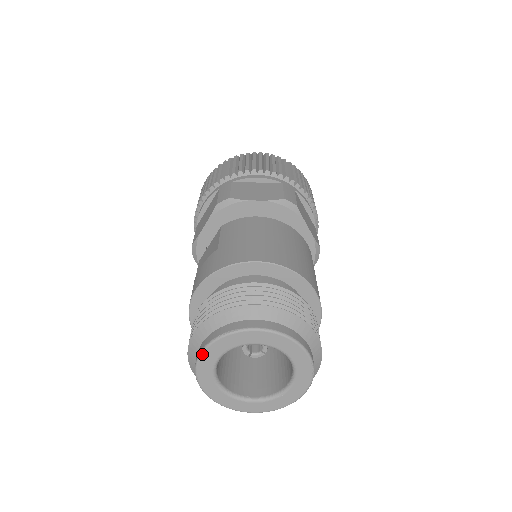
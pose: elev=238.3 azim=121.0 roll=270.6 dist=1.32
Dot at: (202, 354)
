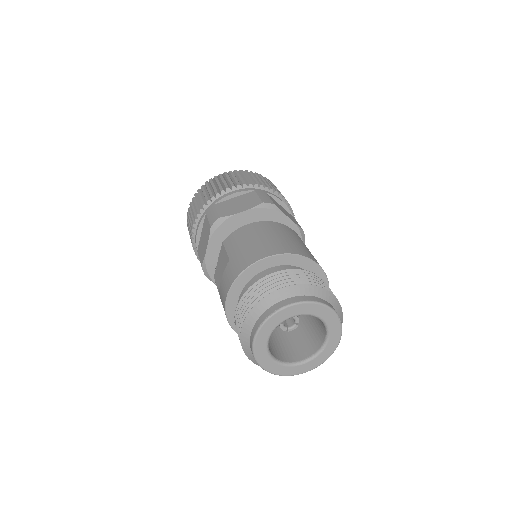
Dot at: (255, 340)
